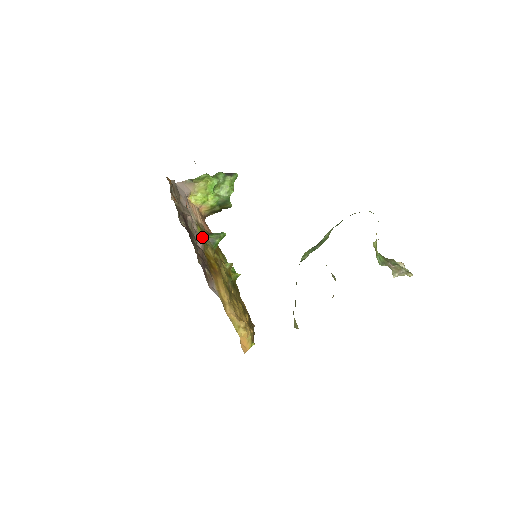
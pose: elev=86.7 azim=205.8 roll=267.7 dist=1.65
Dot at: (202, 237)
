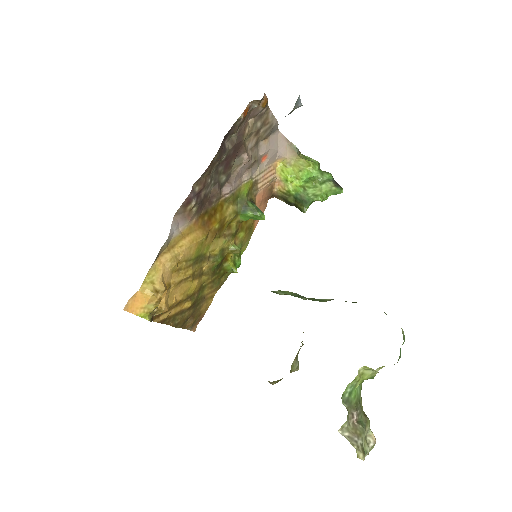
Dot at: (241, 193)
